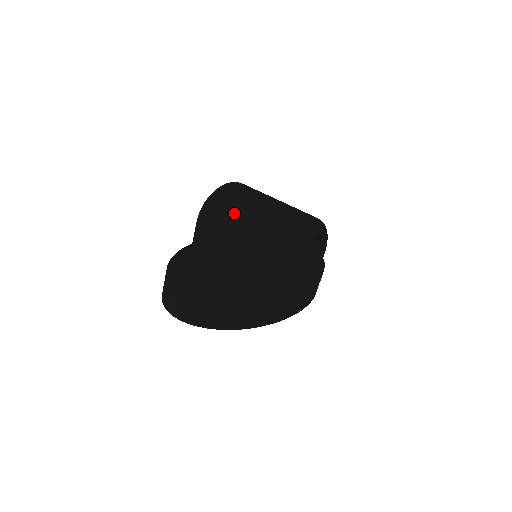
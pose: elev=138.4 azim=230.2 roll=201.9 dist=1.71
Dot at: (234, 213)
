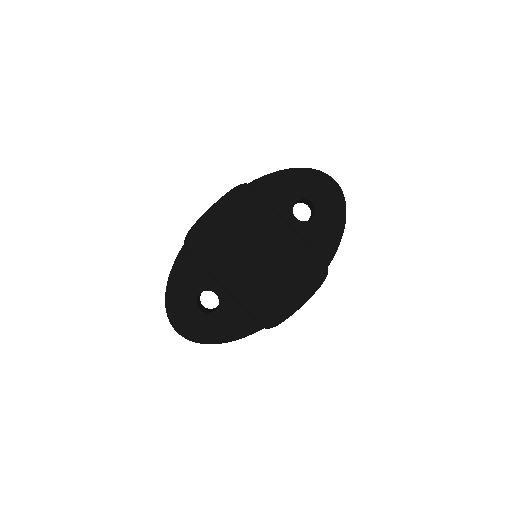
Dot at: (216, 270)
